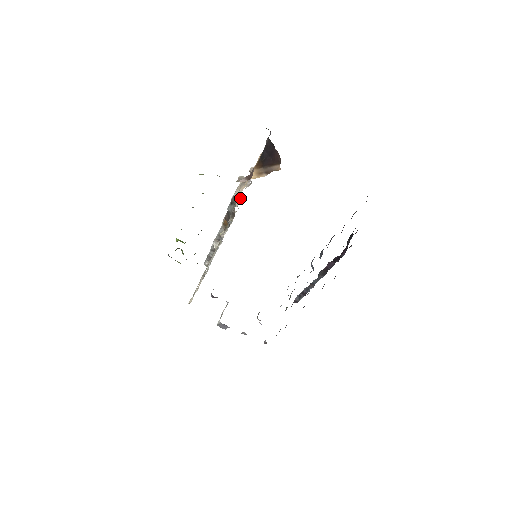
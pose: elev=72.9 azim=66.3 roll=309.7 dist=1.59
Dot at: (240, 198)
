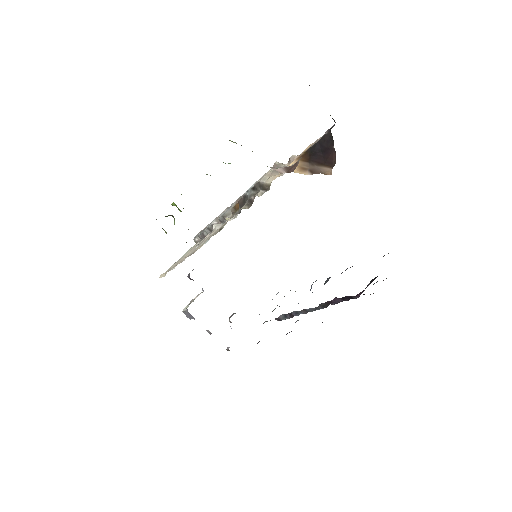
Dot at: (267, 187)
